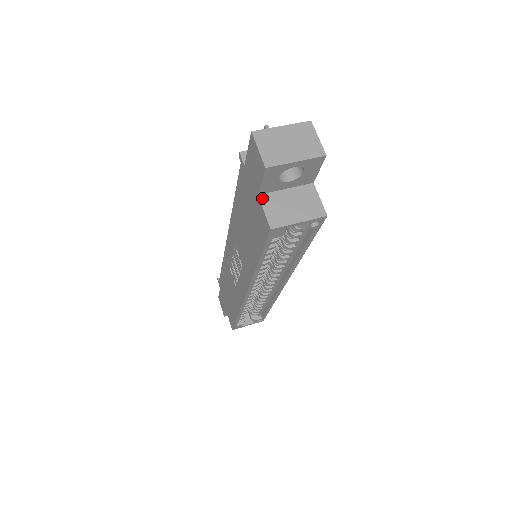
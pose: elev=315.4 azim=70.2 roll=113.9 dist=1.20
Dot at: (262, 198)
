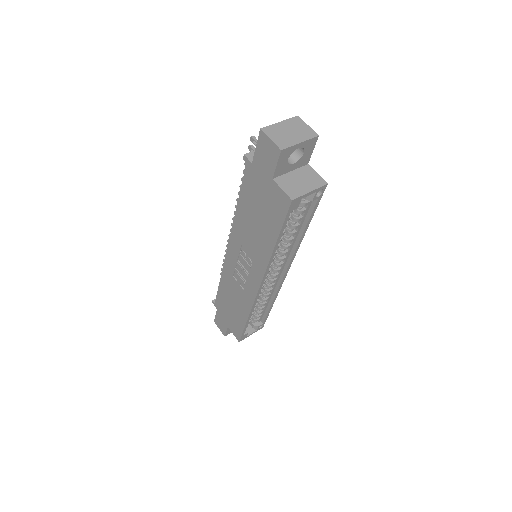
Dot at: (276, 181)
